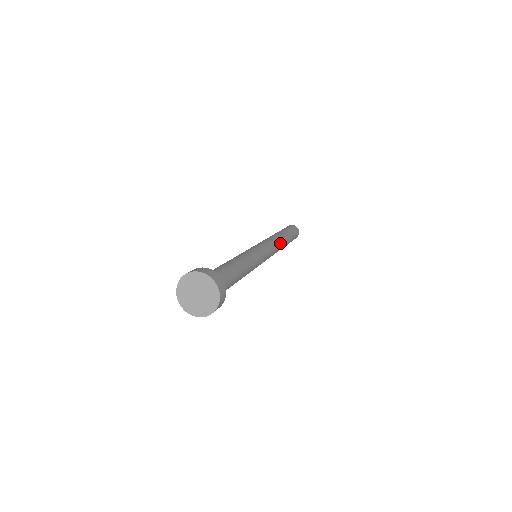
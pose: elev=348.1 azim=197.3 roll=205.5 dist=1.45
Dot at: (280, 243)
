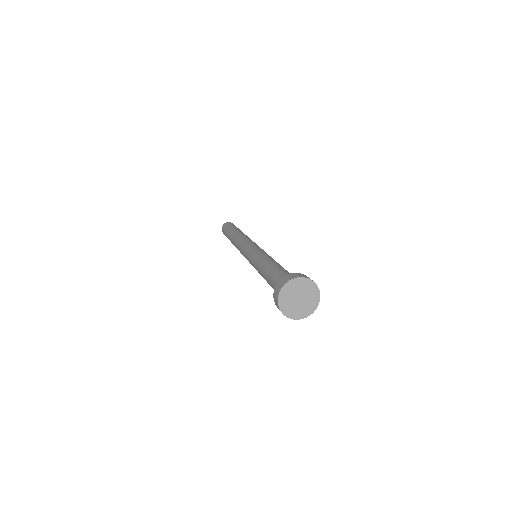
Dot at: occluded
